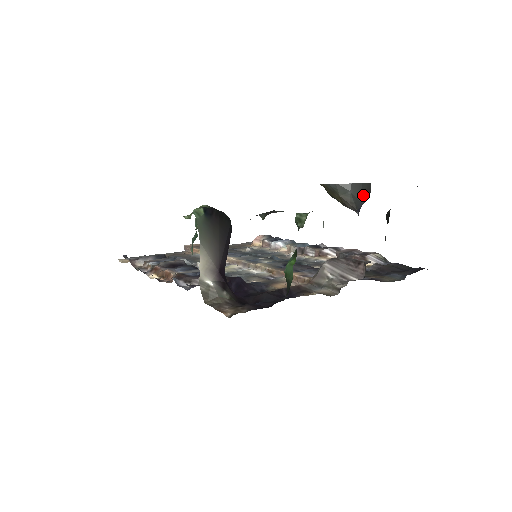
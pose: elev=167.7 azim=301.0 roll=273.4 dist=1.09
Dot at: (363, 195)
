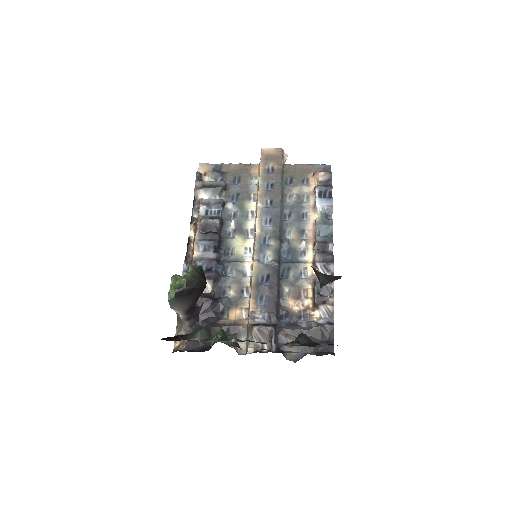
Dot at: (331, 279)
